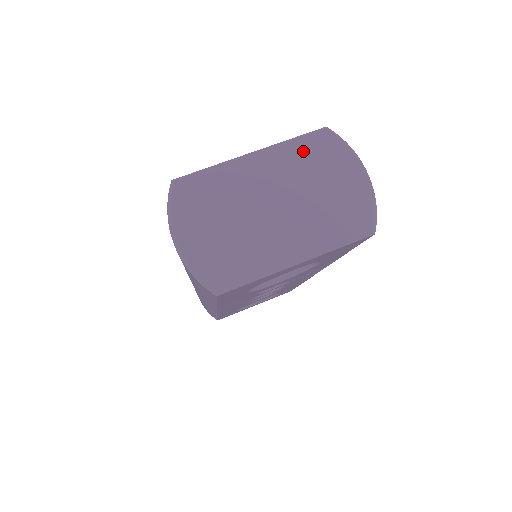
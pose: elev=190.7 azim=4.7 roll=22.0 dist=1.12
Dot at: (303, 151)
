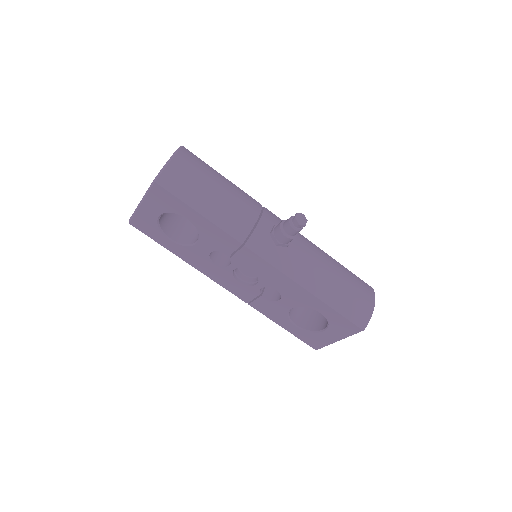
Dot at: occluded
